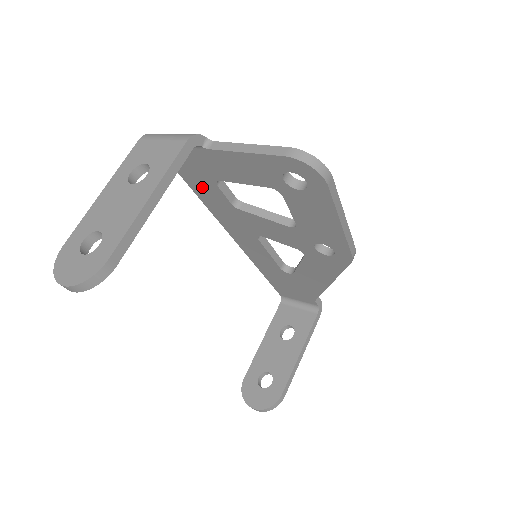
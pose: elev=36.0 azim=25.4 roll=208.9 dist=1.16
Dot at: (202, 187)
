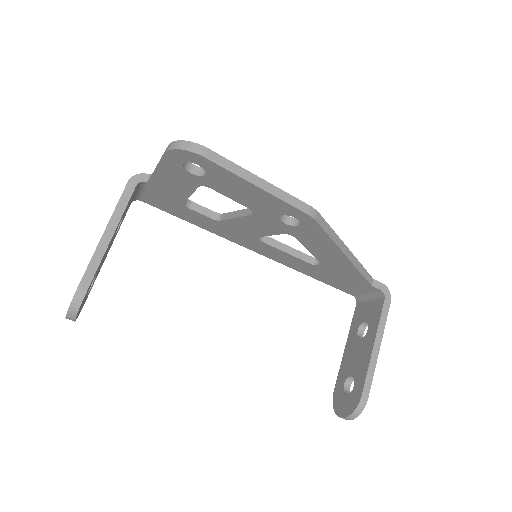
Dot at: (189, 216)
